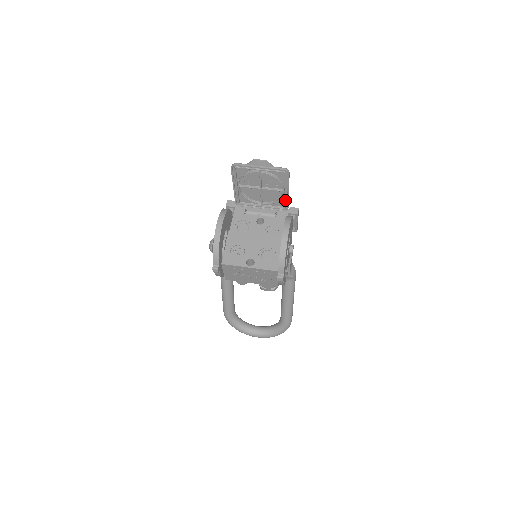
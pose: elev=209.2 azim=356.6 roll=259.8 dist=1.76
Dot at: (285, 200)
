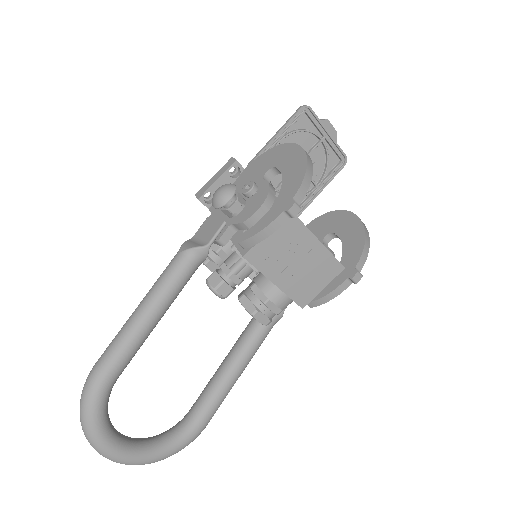
Dot at: (306, 201)
